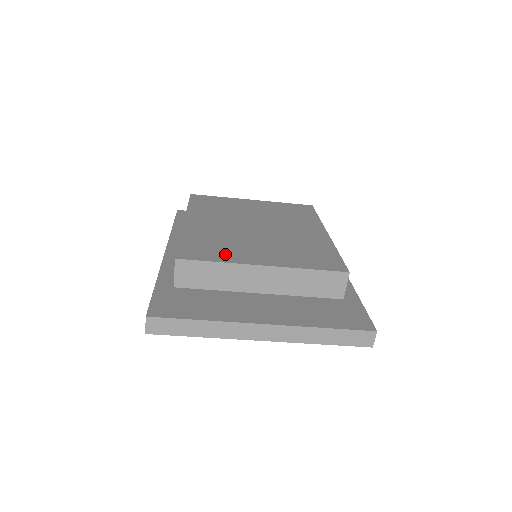
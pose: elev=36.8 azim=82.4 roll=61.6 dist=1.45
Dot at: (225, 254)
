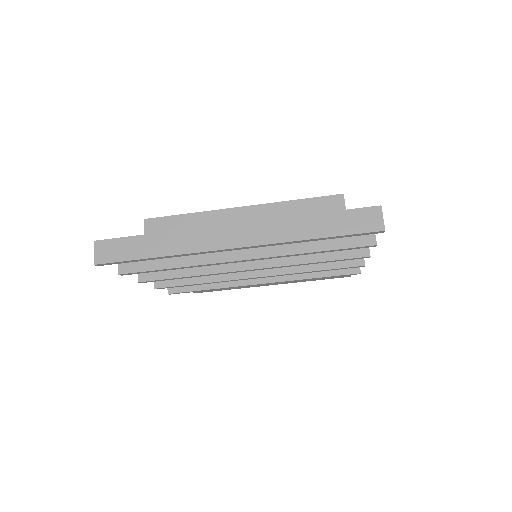
Dot at: occluded
